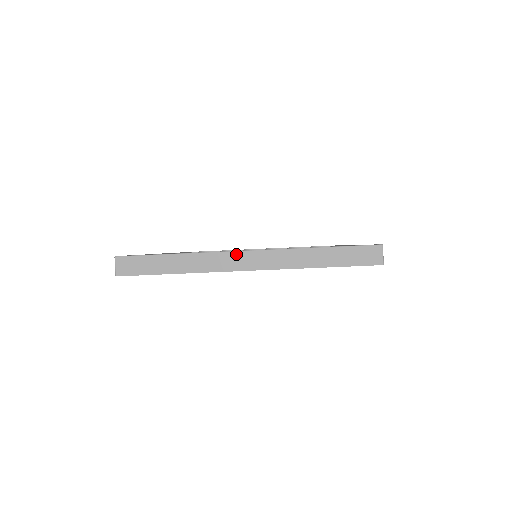
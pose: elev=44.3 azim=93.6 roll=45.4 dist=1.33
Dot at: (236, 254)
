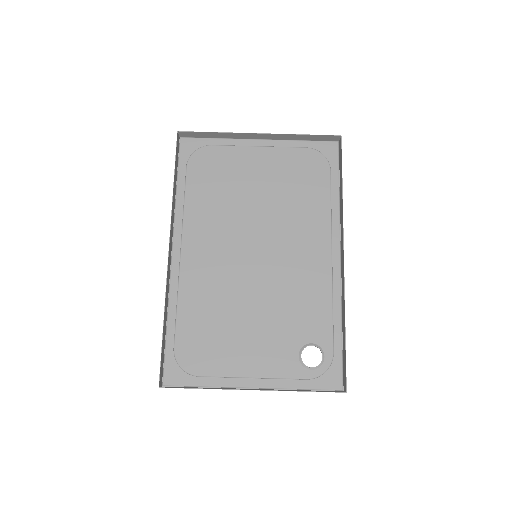
Dot at: (253, 138)
